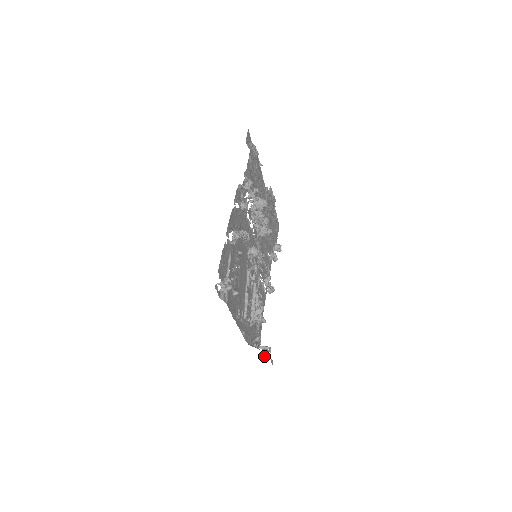
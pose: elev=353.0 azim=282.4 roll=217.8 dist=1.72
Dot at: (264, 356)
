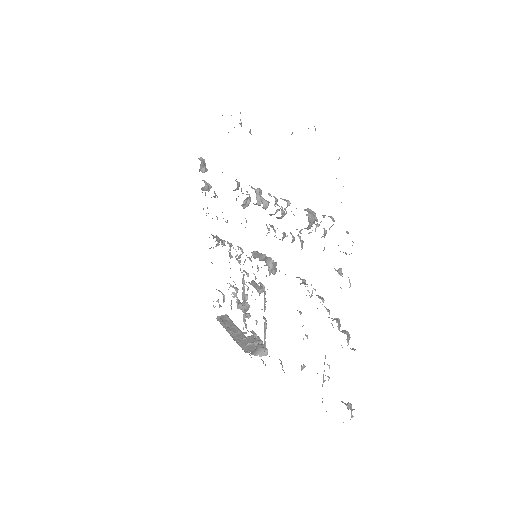
Dot at: occluded
